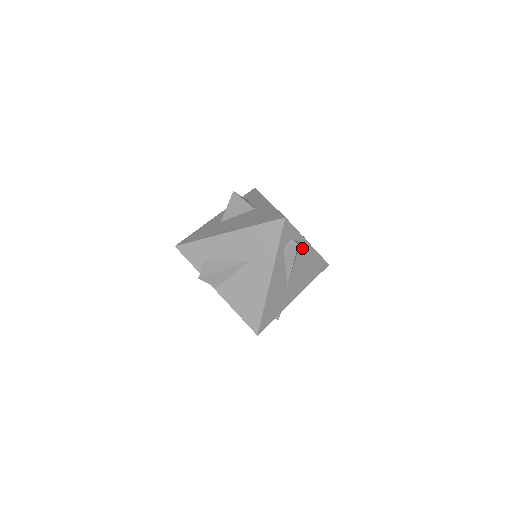
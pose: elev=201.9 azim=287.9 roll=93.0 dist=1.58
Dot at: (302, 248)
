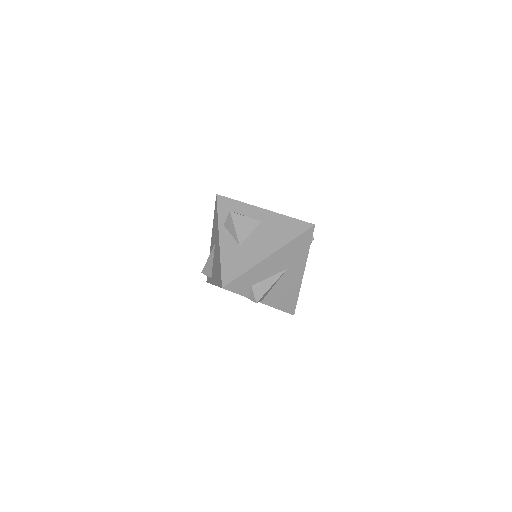
Dot at: occluded
